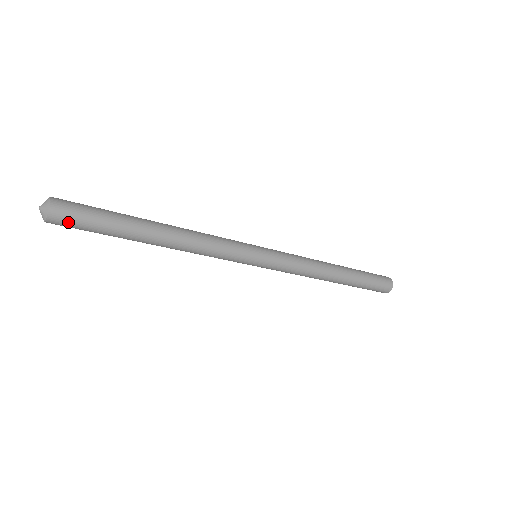
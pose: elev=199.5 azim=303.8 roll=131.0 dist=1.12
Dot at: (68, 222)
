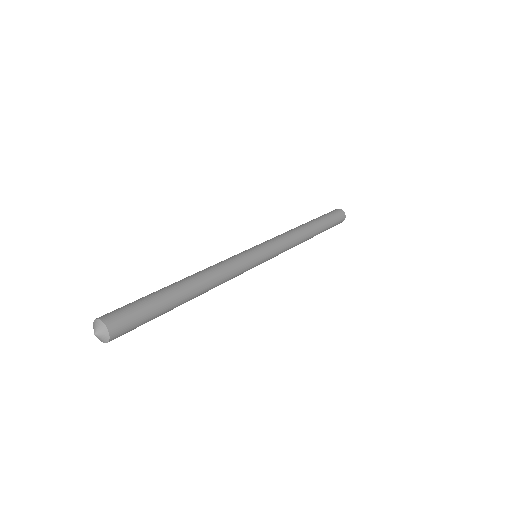
Dot at: (126, 328)
